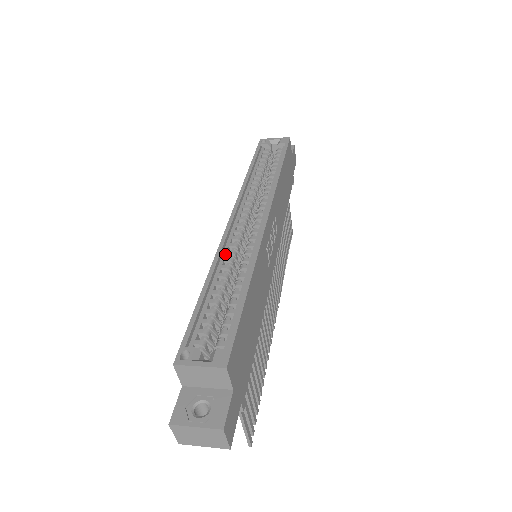
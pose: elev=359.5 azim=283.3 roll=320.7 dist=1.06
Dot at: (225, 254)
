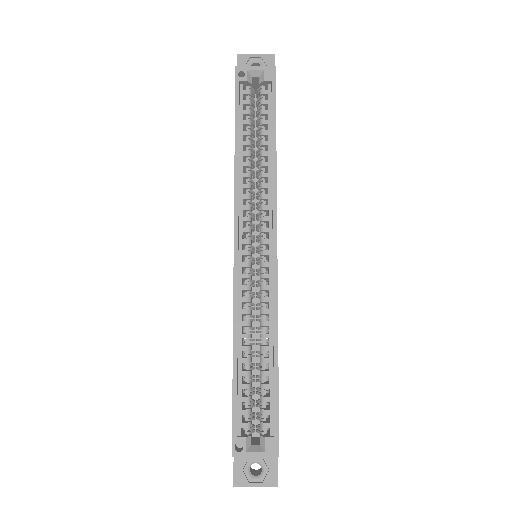
Dot at: (241, 304)
